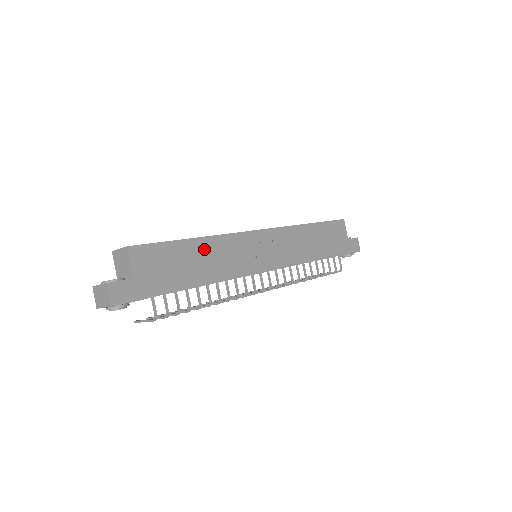
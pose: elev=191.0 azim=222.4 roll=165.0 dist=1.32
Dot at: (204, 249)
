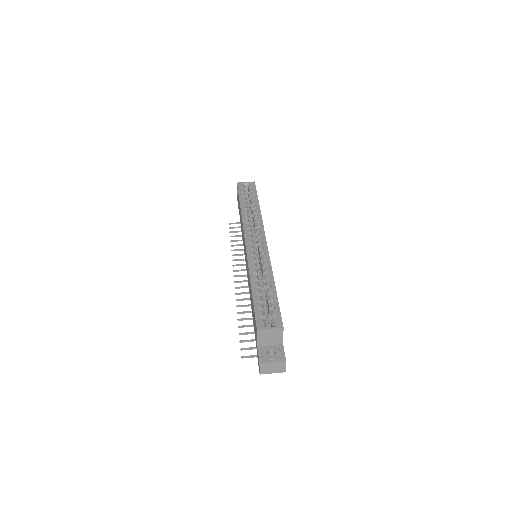
Dot at: occluded
